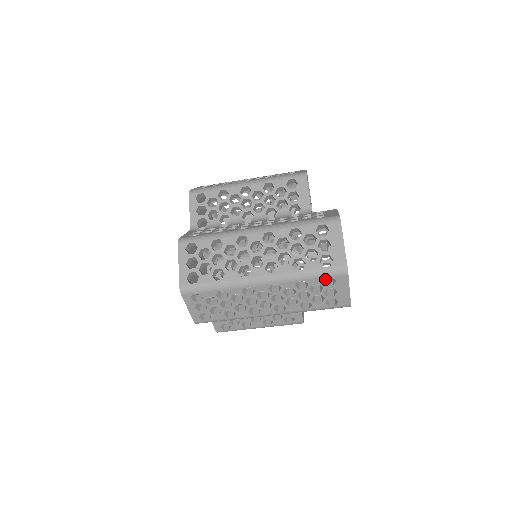
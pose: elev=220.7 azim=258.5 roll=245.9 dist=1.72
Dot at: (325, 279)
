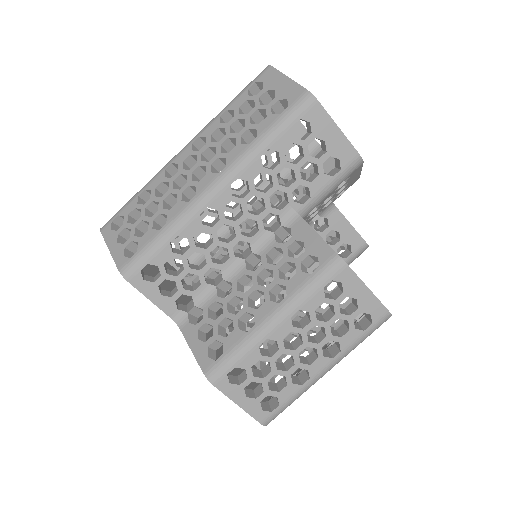
Dot at: occluded
